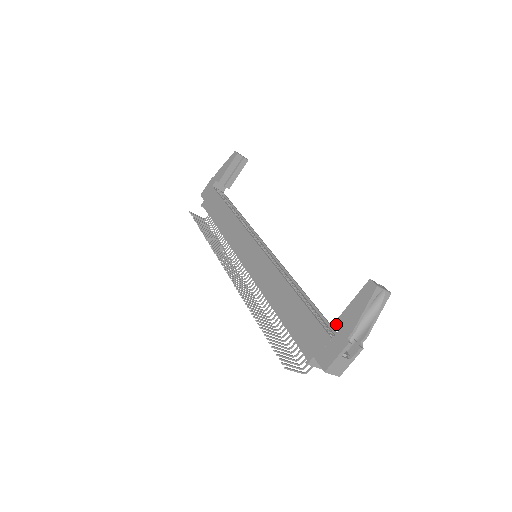
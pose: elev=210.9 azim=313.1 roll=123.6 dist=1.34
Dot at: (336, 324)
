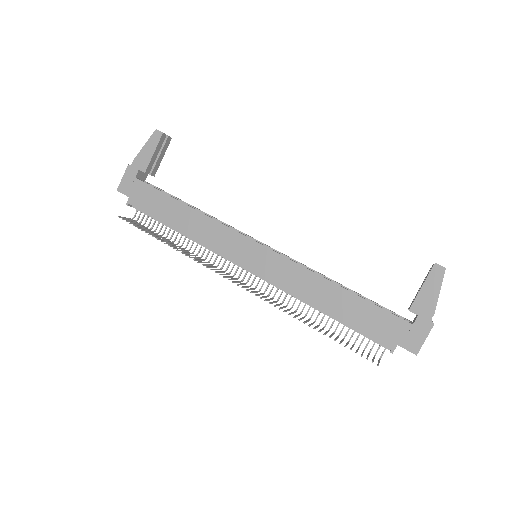
Dot at: (412, 310)
